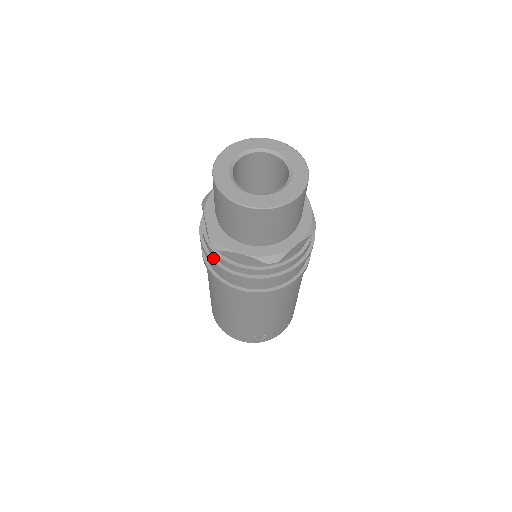
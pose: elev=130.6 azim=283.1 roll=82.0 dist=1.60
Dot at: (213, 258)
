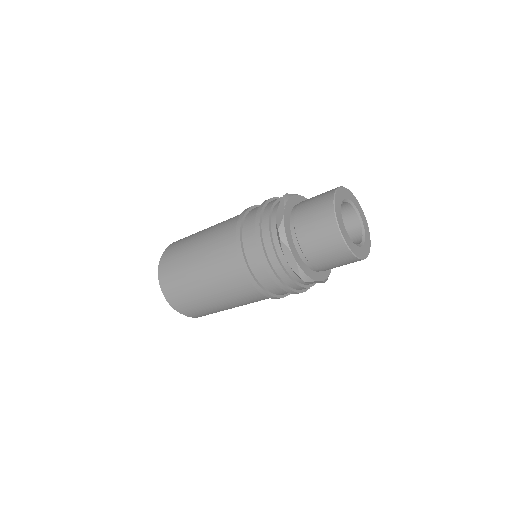
Dot at: (284, 283)
